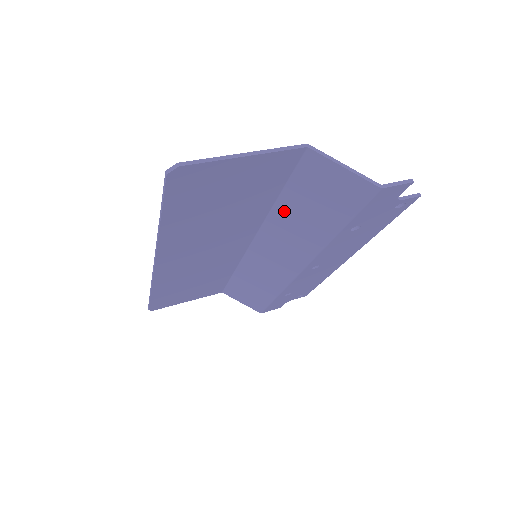
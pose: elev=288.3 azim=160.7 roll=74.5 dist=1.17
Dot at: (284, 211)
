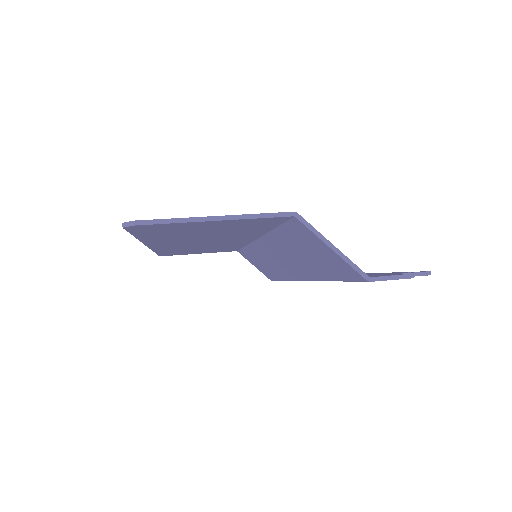
Dot at: (280, 240)
